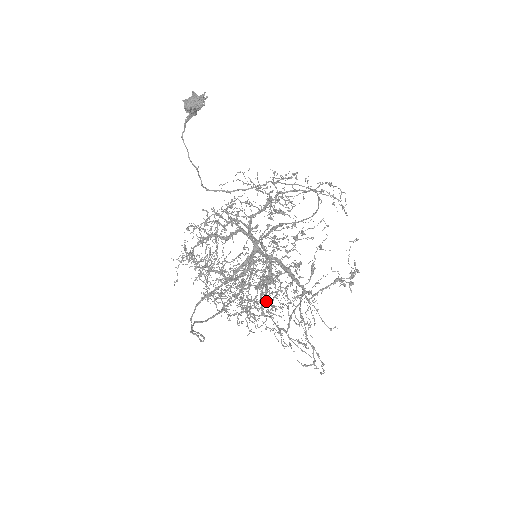
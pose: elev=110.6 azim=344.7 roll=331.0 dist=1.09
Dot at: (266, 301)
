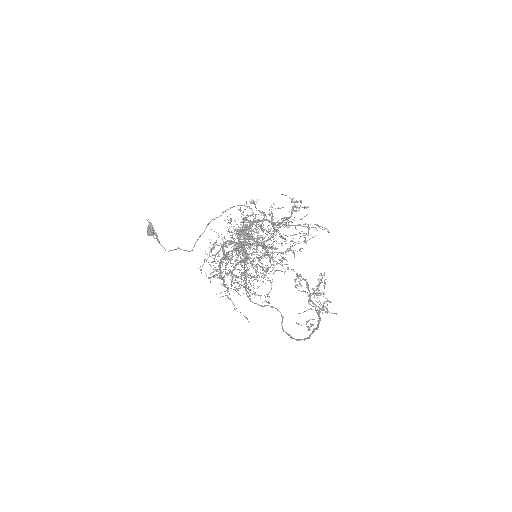
Dot at: (261, 245)
